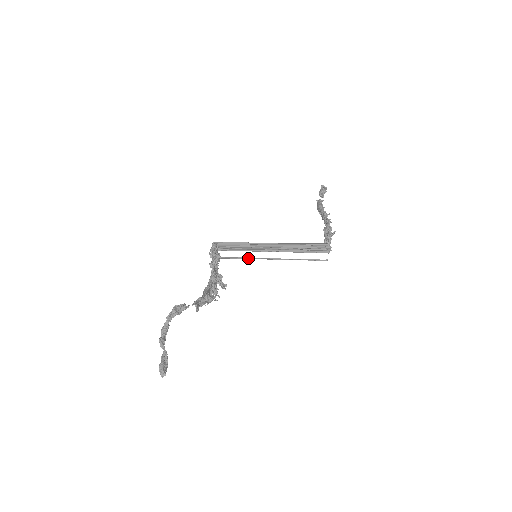
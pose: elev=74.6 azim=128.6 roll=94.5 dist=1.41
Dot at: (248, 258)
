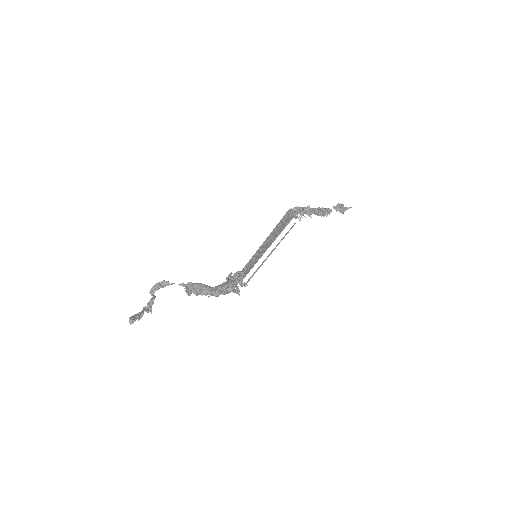
Dot at: occluded
